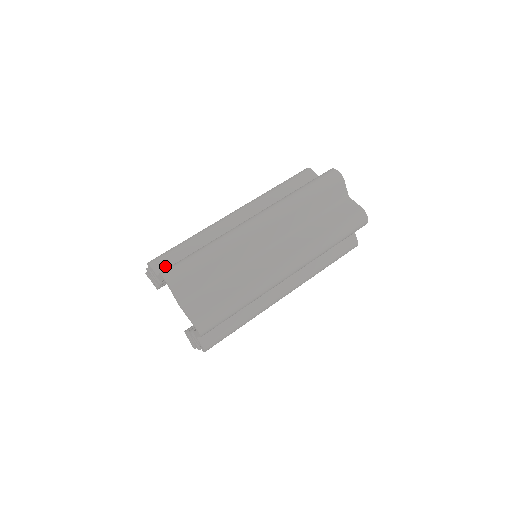
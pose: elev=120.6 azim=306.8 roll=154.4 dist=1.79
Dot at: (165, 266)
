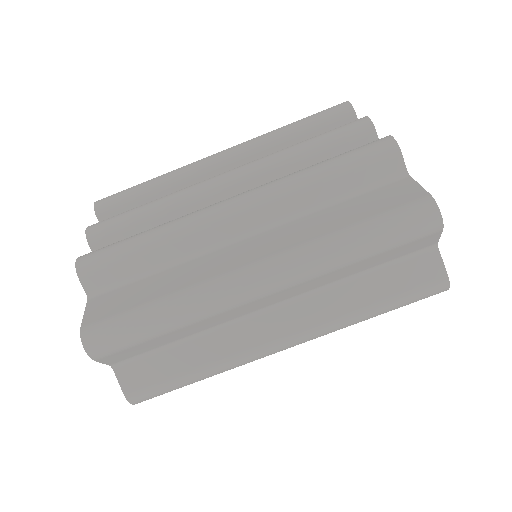
Dot at: (101, 282)
